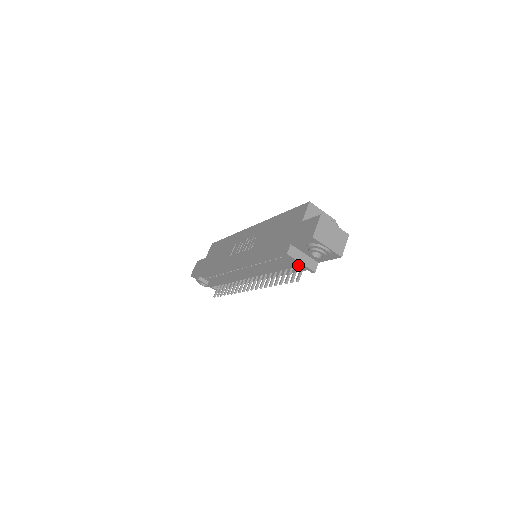
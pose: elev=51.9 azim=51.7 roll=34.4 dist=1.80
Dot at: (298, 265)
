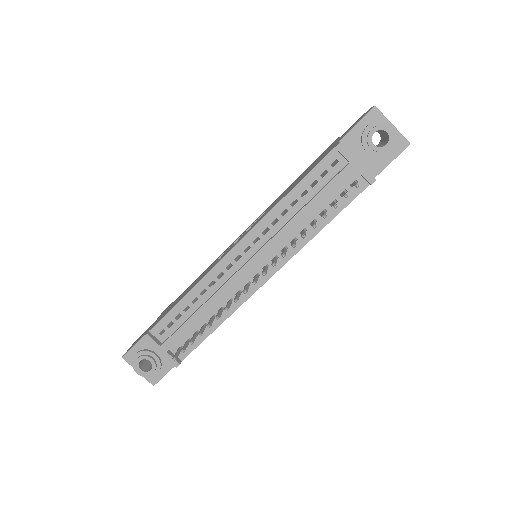
Dot at: (352, 170)
